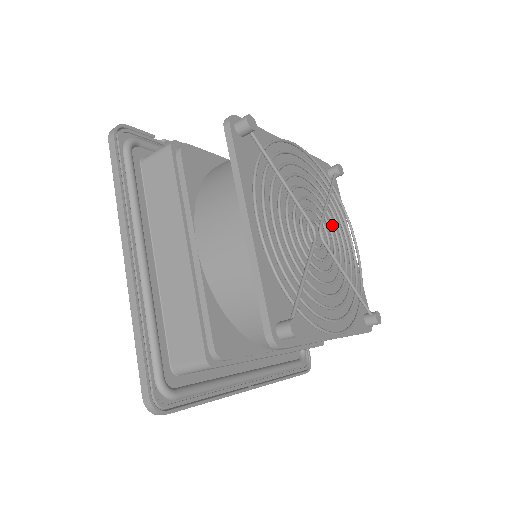
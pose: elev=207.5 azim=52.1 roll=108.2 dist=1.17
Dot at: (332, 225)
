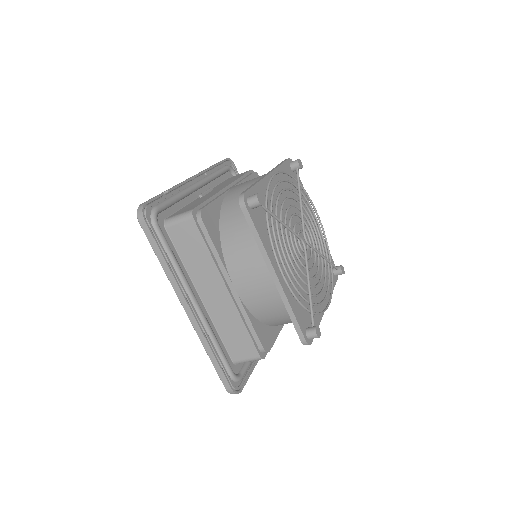
Dot at: (306, 220)
